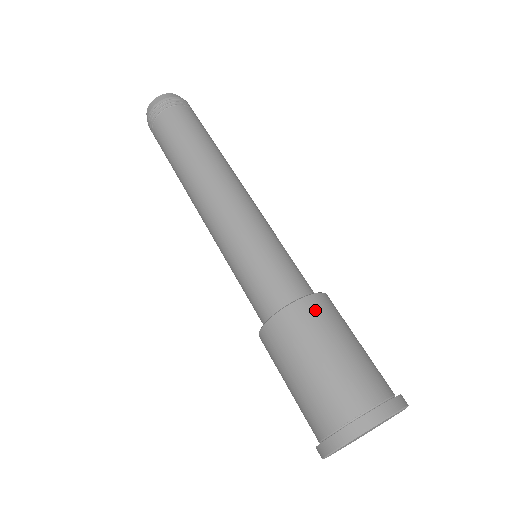
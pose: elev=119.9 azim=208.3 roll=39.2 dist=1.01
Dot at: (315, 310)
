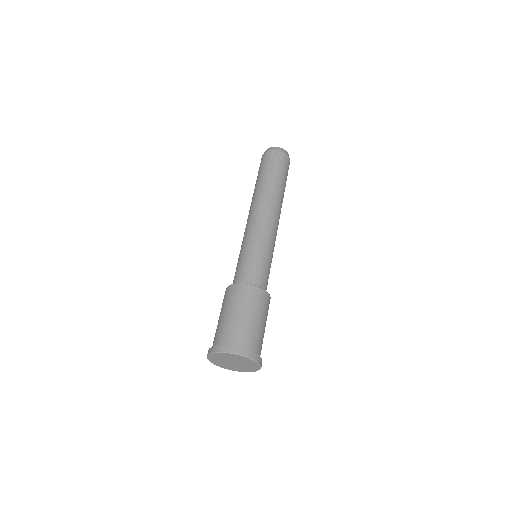
Dot at: (266, 300)
